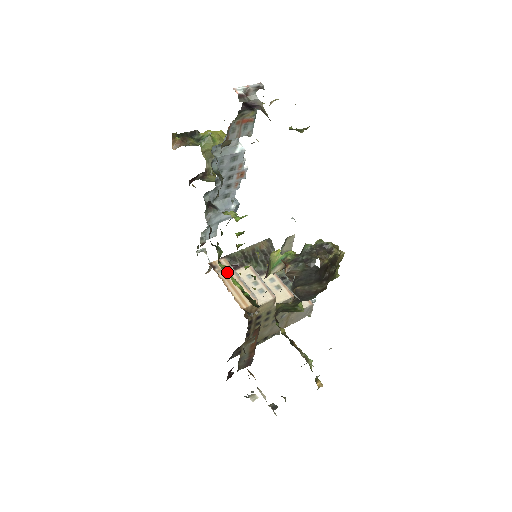
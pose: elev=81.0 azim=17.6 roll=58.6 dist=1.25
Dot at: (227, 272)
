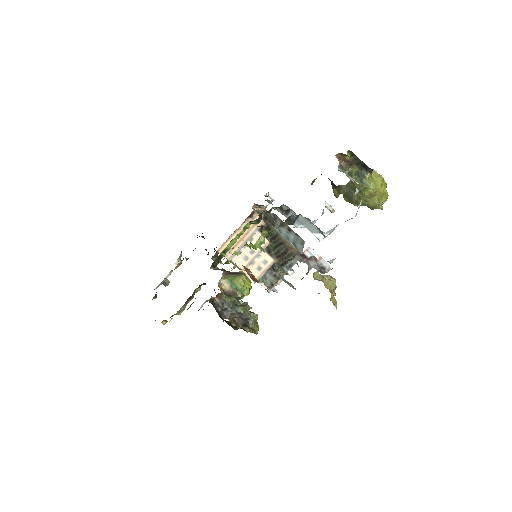
Dot at: (240, 233)
